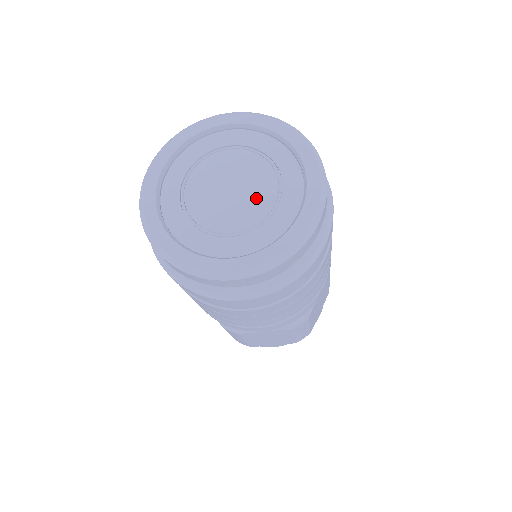
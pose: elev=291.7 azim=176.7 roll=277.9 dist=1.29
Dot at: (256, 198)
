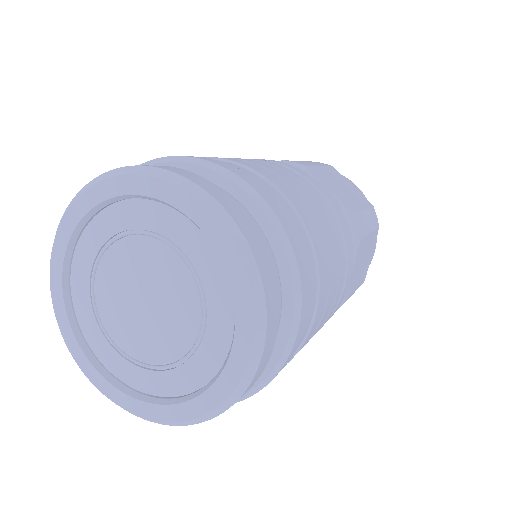
Dot at: (177, 314)
